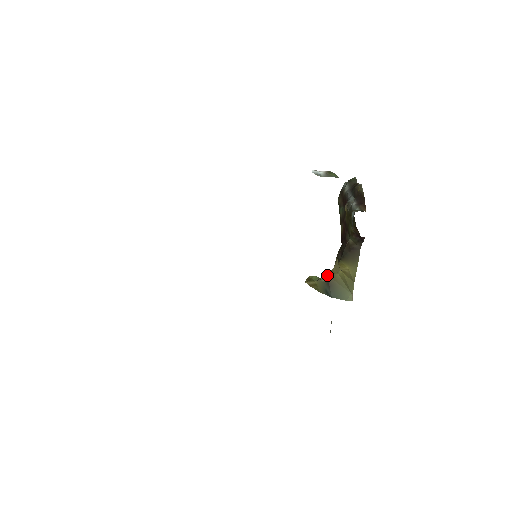
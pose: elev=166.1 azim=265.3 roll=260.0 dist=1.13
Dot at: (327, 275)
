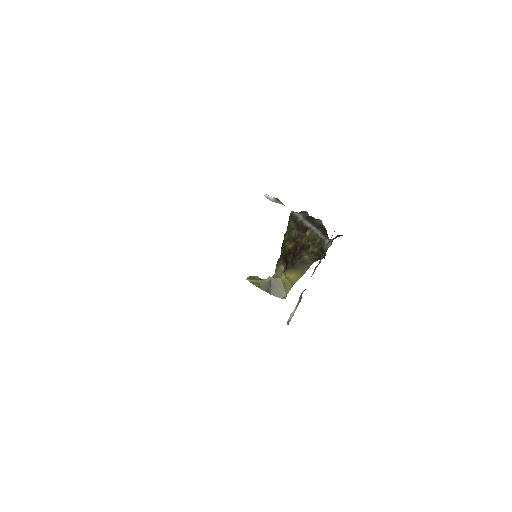
Dot at: (271, 277)
